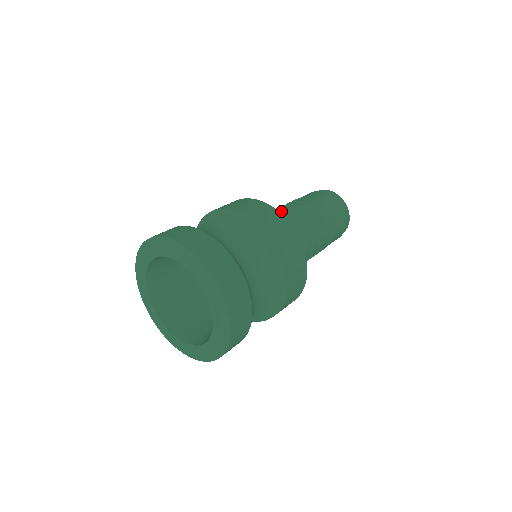
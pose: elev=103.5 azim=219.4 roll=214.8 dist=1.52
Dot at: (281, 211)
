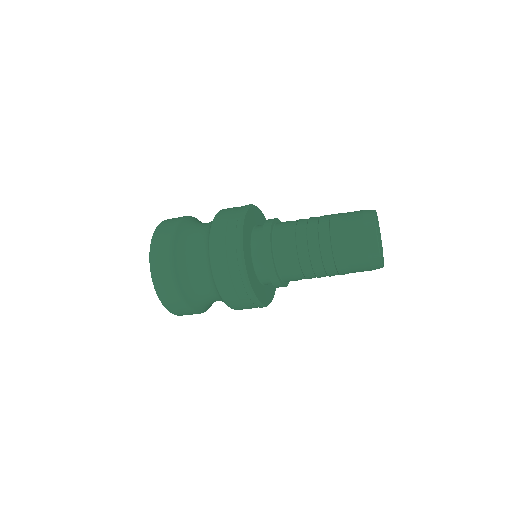
Dot at: (286, 225)
